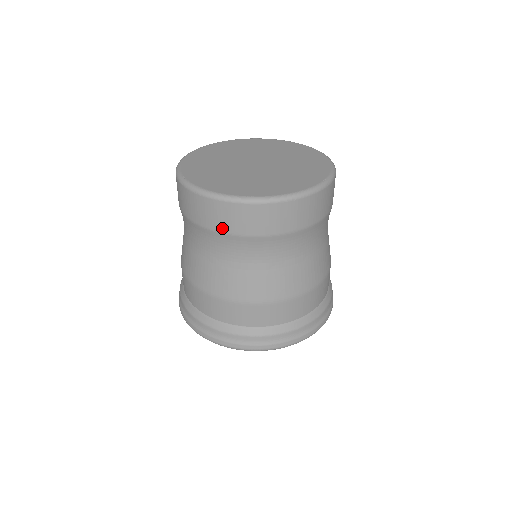
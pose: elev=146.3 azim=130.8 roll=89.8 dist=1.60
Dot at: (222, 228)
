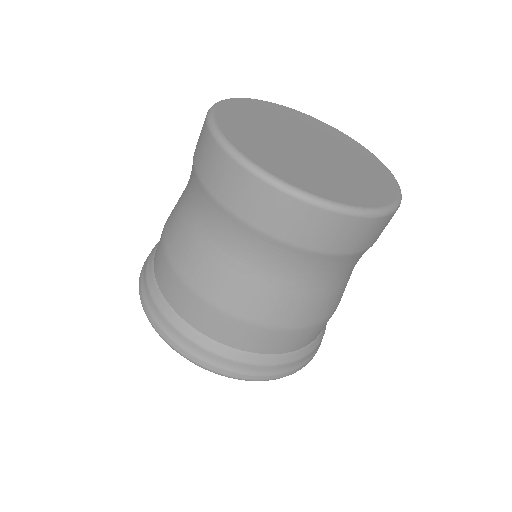
Dot at: (217, 192)
